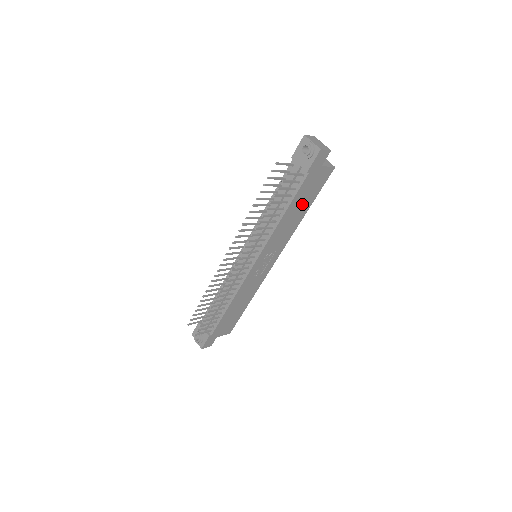
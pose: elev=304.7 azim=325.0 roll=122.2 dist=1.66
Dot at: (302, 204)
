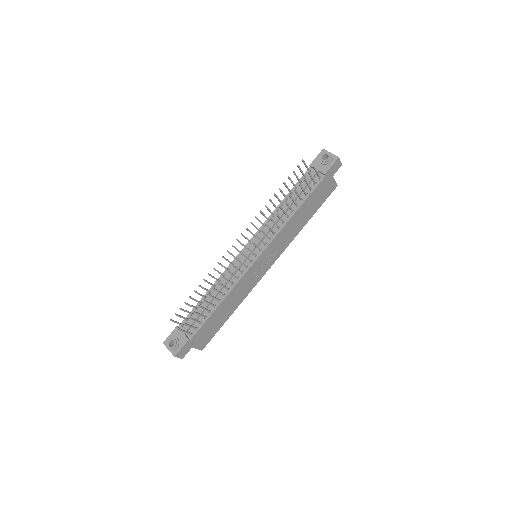
Dot at: (309, 209)
